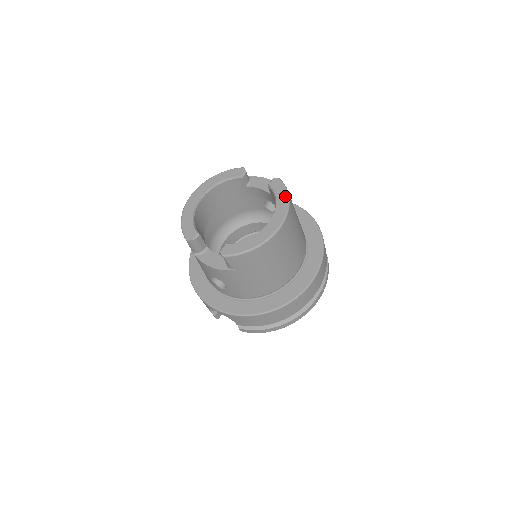
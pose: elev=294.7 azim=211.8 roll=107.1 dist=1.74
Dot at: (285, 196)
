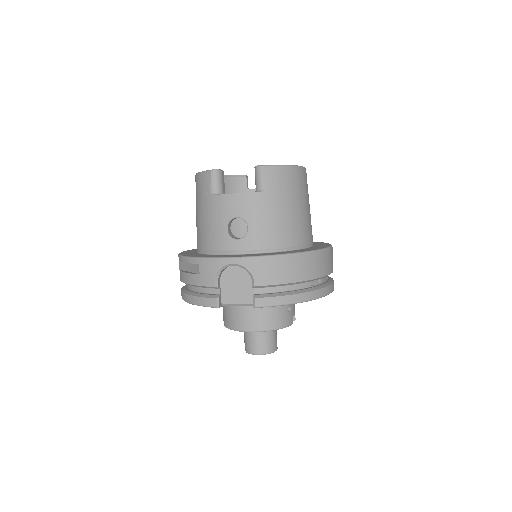
Dot at: occluded
